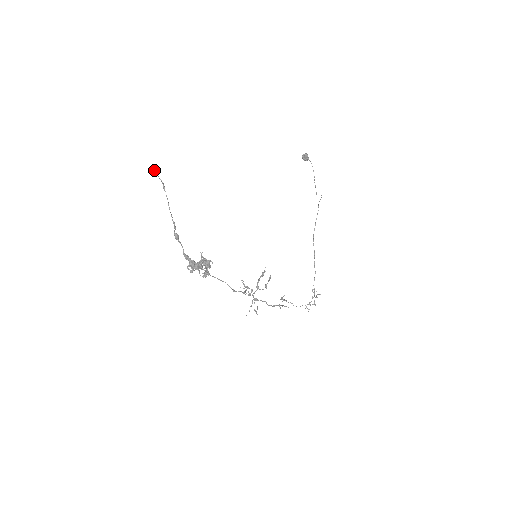
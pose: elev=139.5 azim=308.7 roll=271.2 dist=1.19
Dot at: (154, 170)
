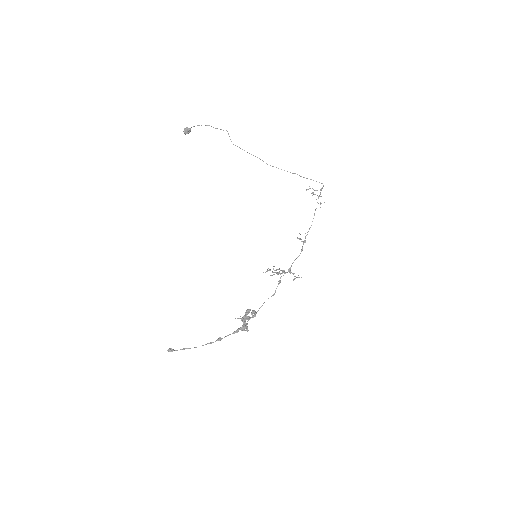
Dot at: occluded
